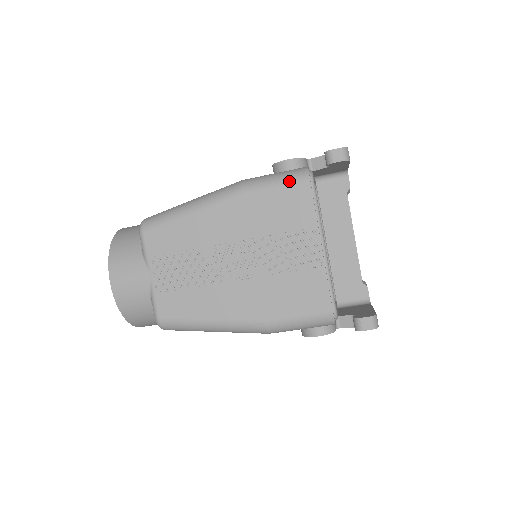
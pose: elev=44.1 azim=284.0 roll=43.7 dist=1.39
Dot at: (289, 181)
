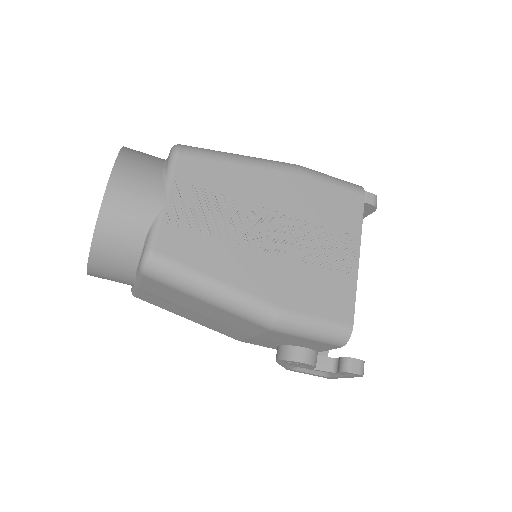
Dot at: (346, 186)
